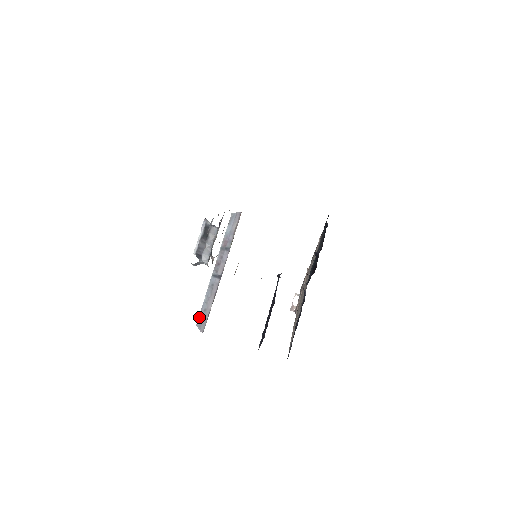
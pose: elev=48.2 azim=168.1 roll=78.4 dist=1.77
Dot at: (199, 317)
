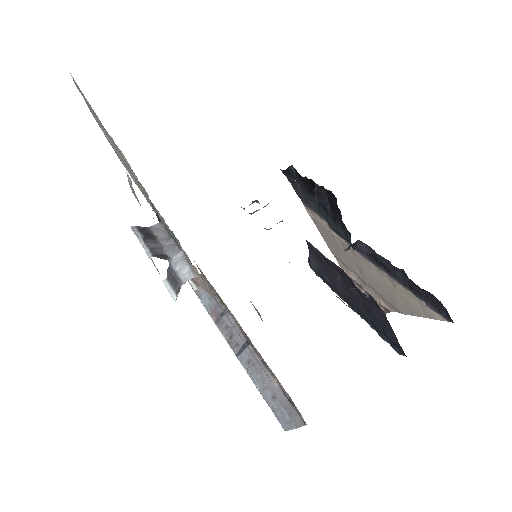
Dot at: (276, 416)
